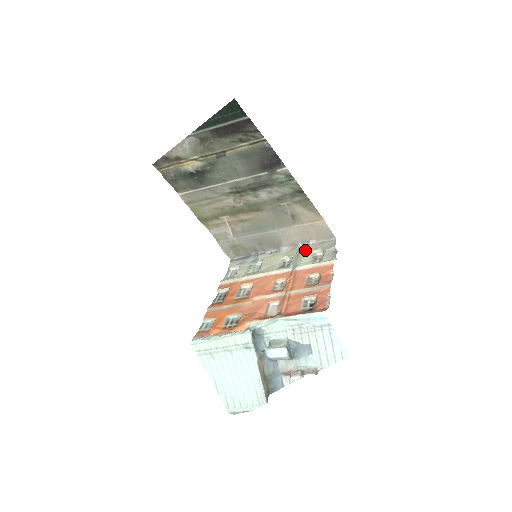
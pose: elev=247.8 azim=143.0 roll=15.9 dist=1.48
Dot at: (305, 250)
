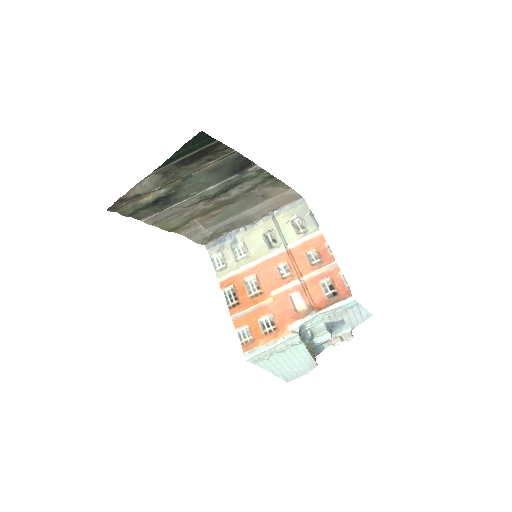
Dot at: (281, 220)
